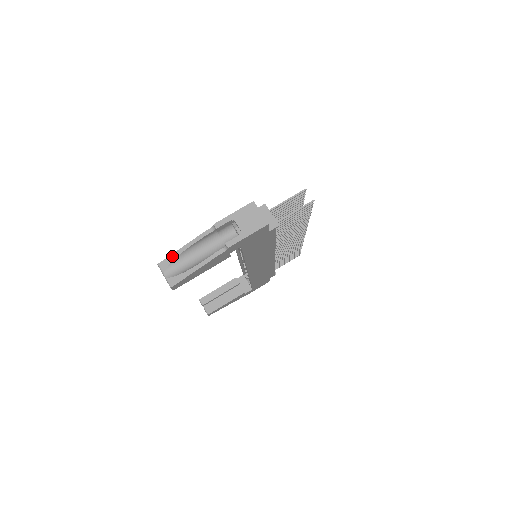
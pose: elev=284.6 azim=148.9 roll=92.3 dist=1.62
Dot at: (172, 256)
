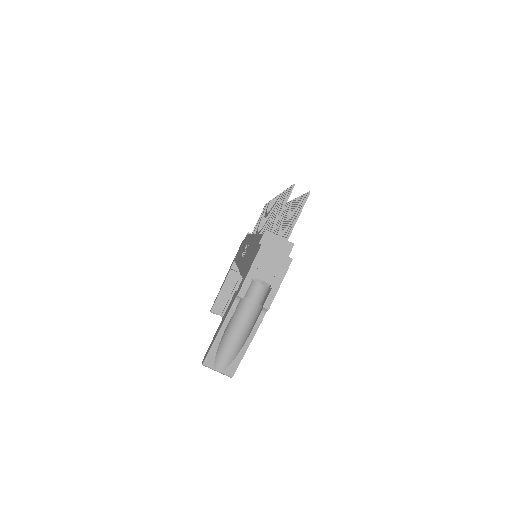
Dot at: (212, 349)
